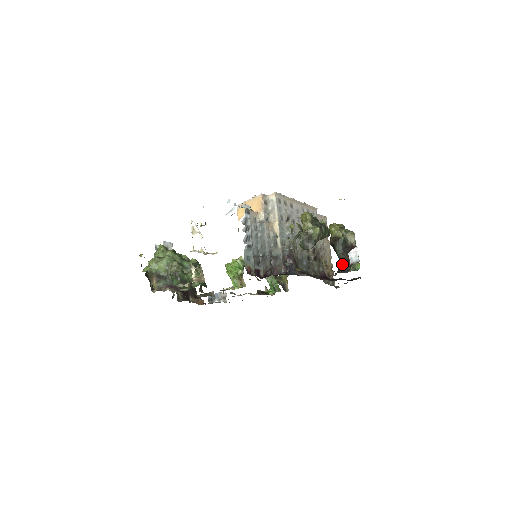
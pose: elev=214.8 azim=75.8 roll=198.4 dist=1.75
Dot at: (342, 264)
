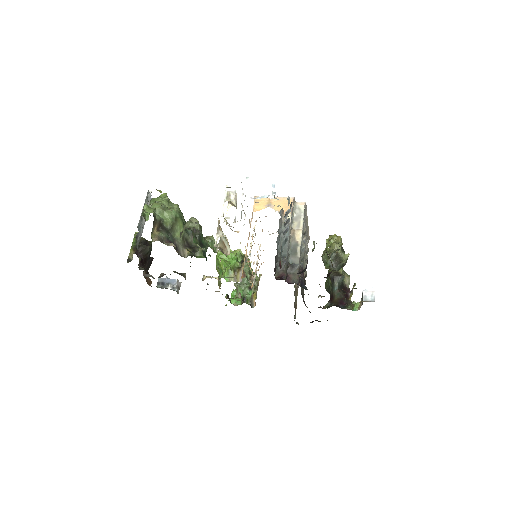
Dot at: (337, 300)
